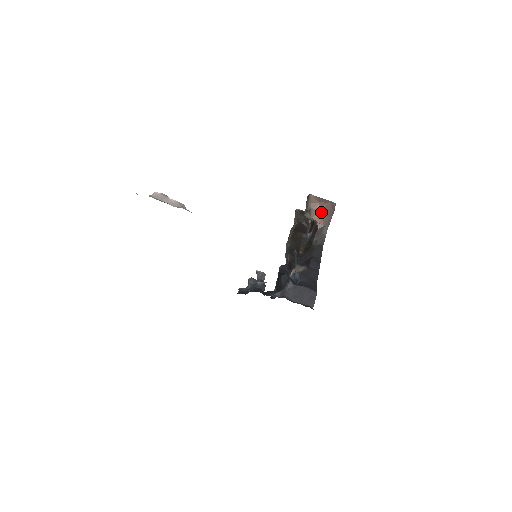
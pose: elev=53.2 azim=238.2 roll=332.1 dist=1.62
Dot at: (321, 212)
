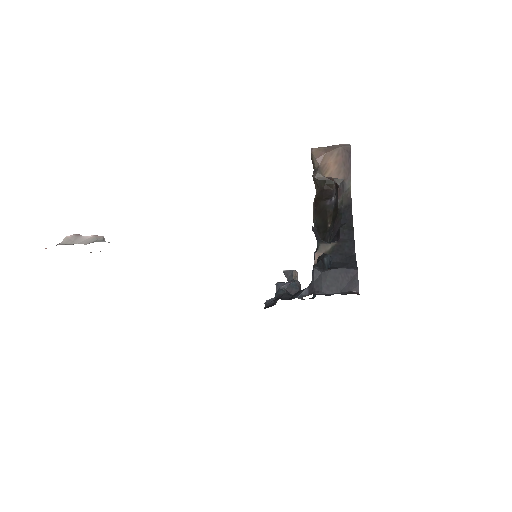
Dot at: (333, 164)
